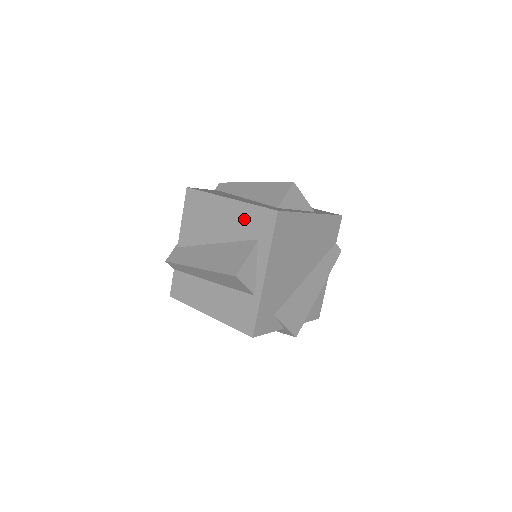
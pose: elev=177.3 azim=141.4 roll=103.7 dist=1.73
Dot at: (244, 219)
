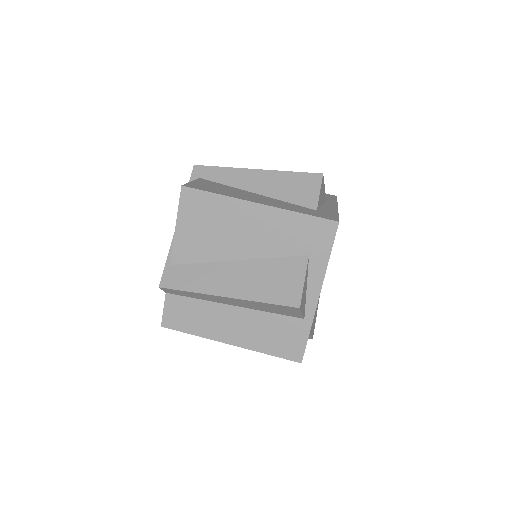
Dot at: (286, 231)
